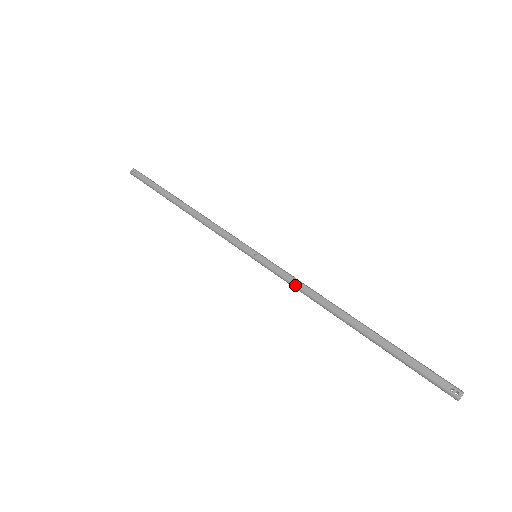
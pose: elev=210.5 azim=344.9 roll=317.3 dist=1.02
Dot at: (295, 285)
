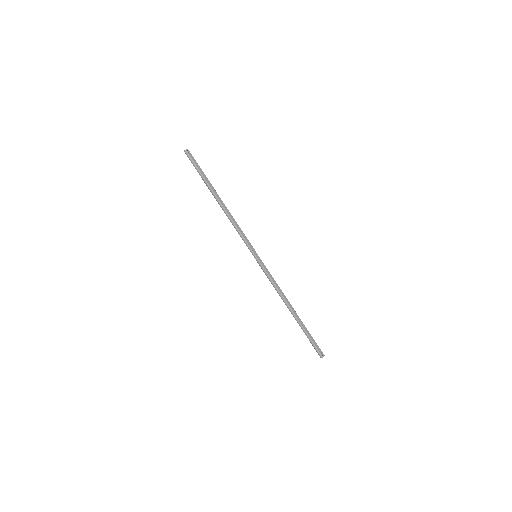
Dot at: (274, 282)
